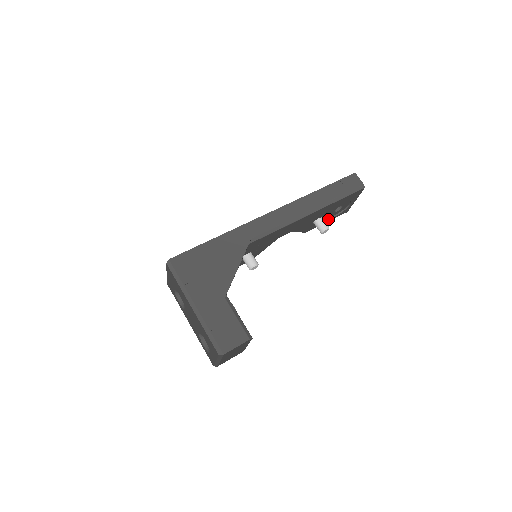
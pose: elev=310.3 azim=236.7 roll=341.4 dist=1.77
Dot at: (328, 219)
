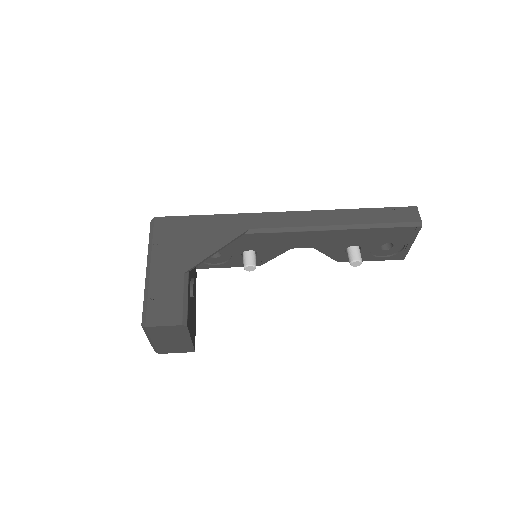
Dot at: (372, 256)
